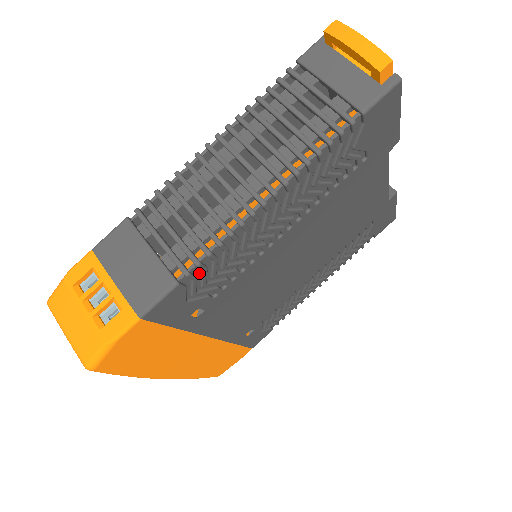
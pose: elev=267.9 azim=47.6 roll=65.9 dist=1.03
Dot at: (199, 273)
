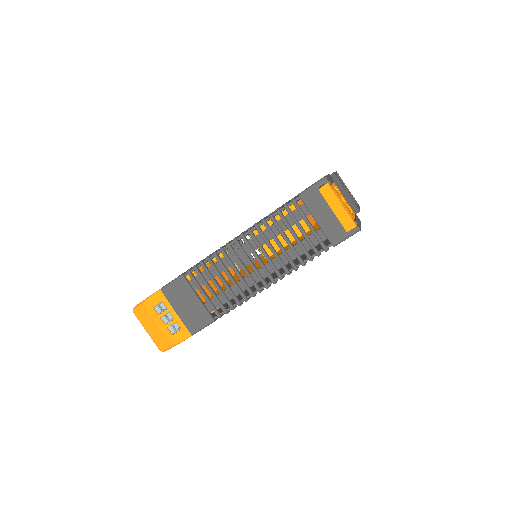
Dot at: occluded
